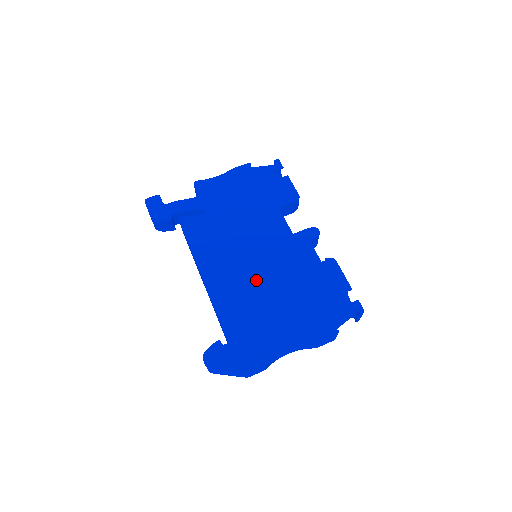
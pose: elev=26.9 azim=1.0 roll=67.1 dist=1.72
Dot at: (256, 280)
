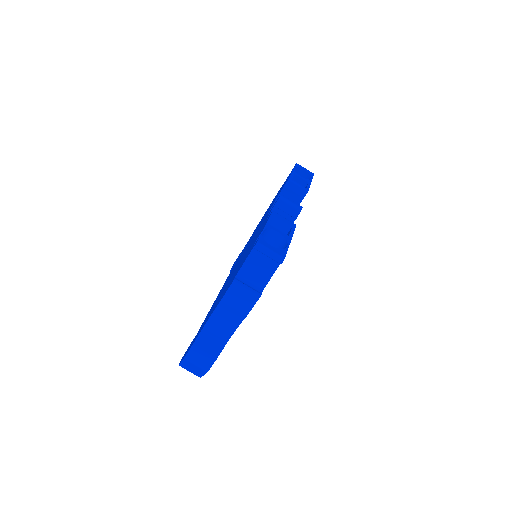
Dot at: occluded
